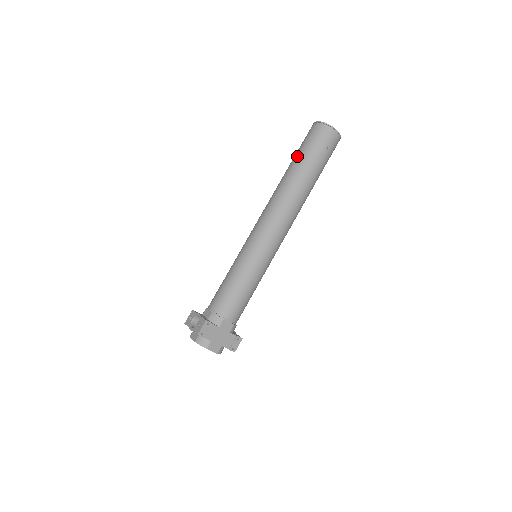
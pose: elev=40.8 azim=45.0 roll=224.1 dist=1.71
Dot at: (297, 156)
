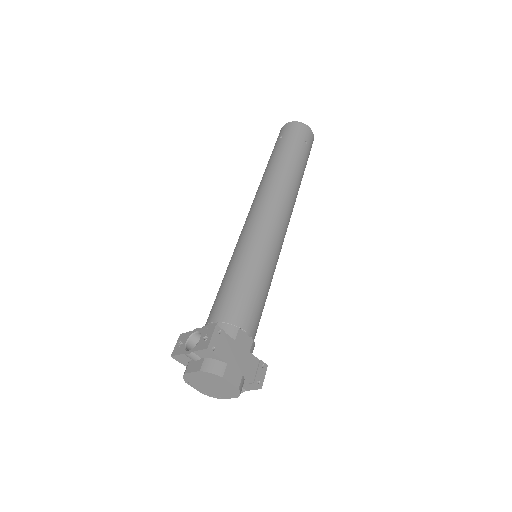
Dot at: (276, 150)
